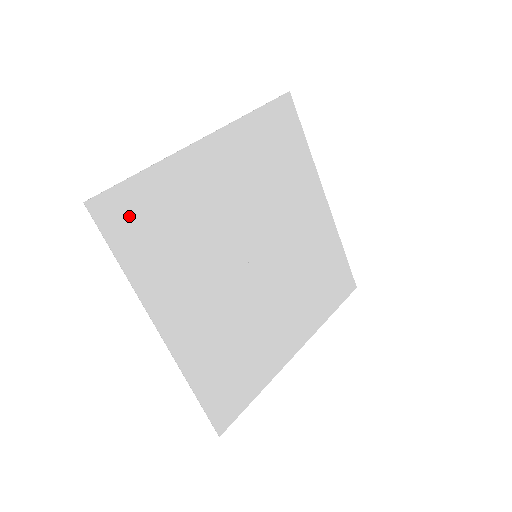
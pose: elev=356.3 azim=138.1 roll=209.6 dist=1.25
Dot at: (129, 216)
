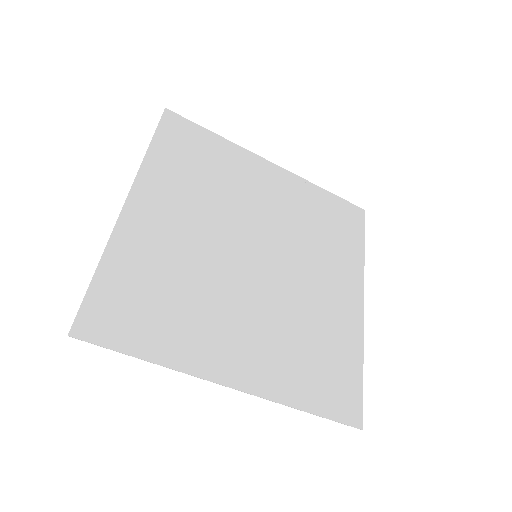
Dot at: (183, 137)
